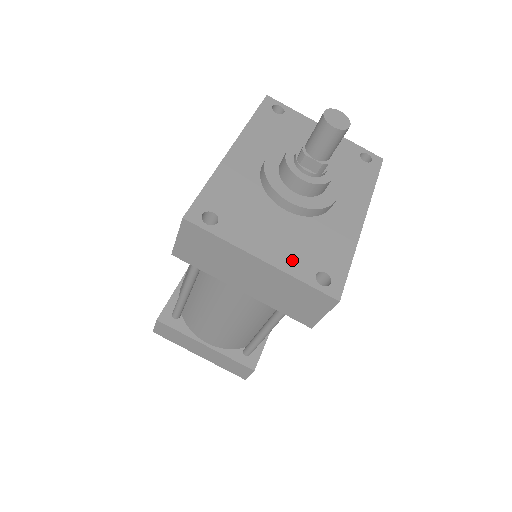
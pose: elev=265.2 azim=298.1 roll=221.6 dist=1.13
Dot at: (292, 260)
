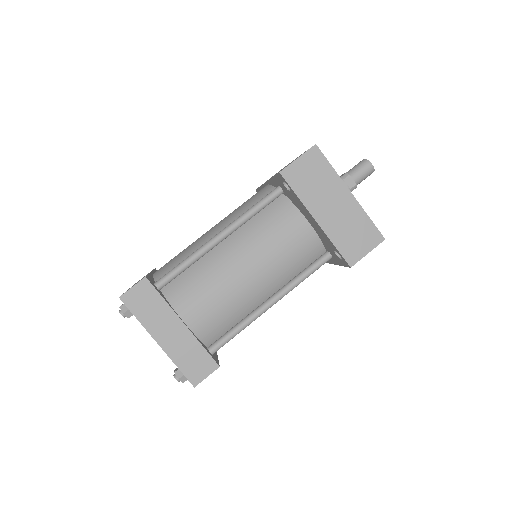
Dot at: occluded
